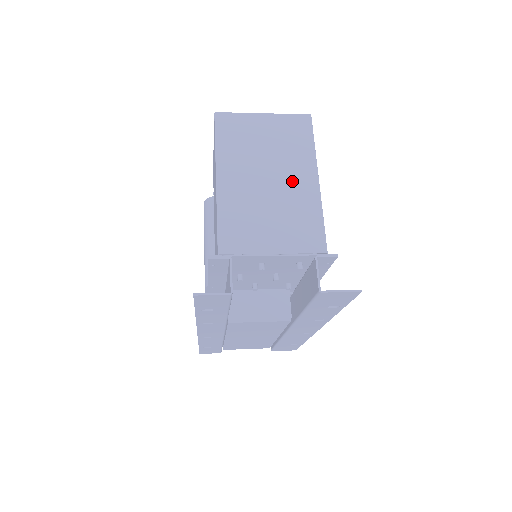
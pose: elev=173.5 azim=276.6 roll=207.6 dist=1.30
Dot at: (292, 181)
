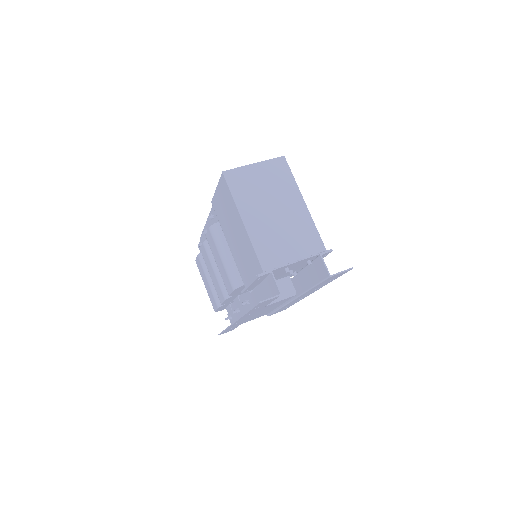
Dot at: (289, 208)
